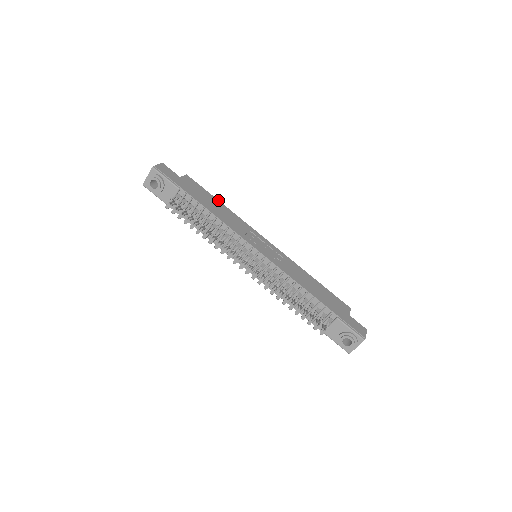
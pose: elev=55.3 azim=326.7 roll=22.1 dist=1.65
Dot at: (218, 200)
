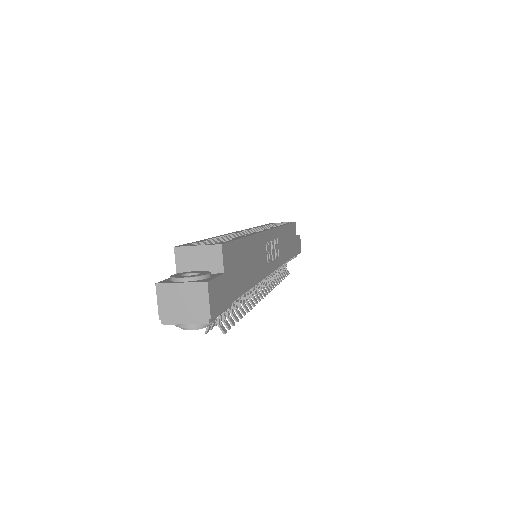
Dot at: (246, 237)
